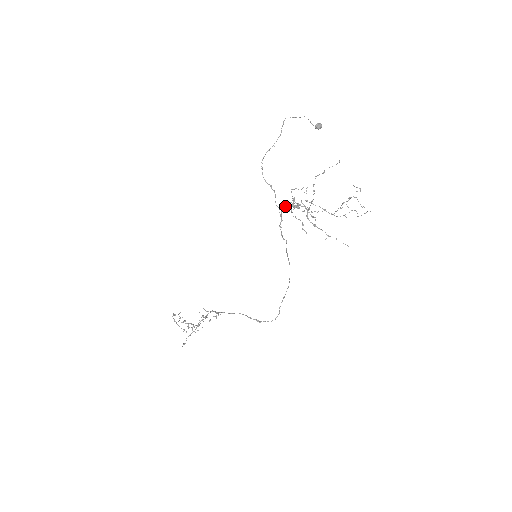
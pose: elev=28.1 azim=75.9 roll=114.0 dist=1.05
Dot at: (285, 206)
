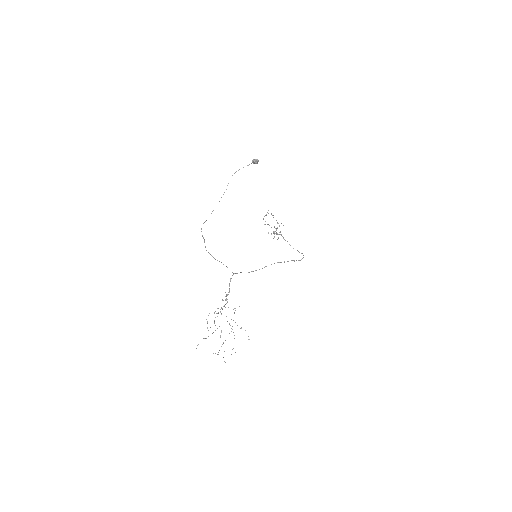
Dot at: occluded
